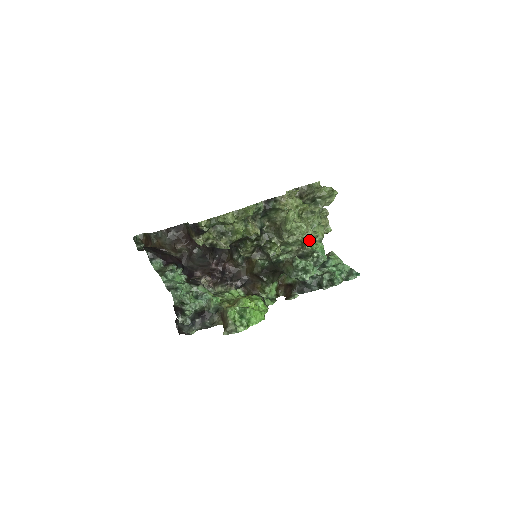
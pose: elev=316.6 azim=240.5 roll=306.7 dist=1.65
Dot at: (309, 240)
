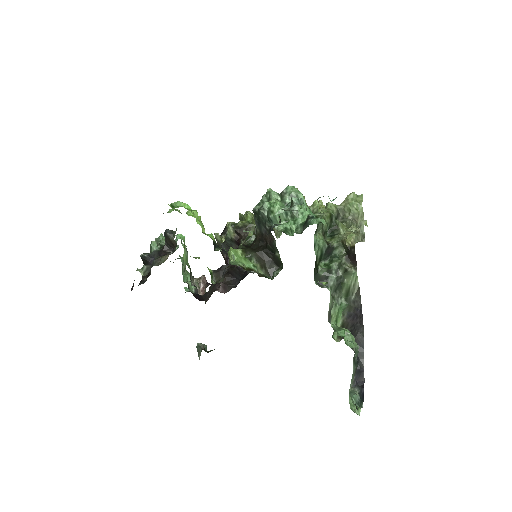
Dot at: occluded
